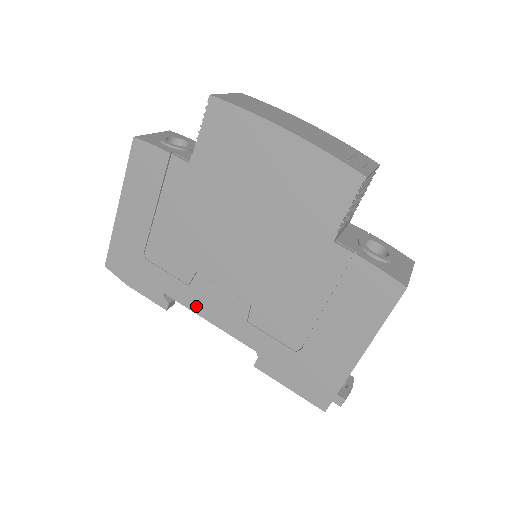
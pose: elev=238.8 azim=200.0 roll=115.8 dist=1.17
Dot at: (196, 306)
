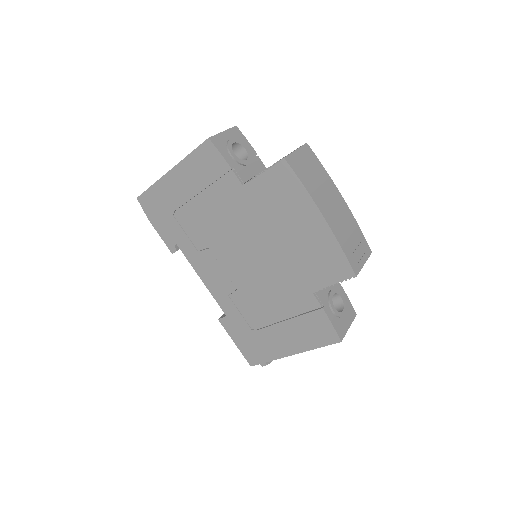
Dot at: (197, 265)
